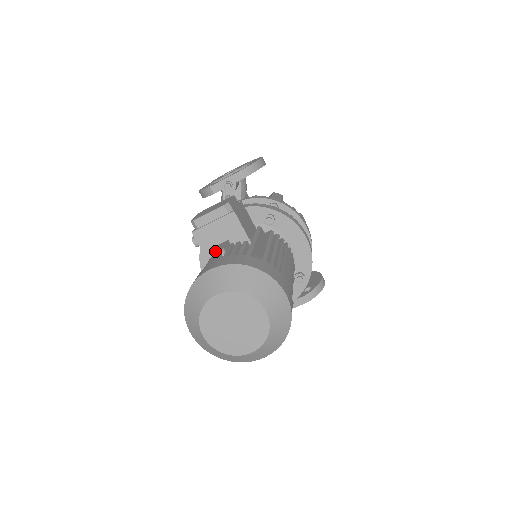
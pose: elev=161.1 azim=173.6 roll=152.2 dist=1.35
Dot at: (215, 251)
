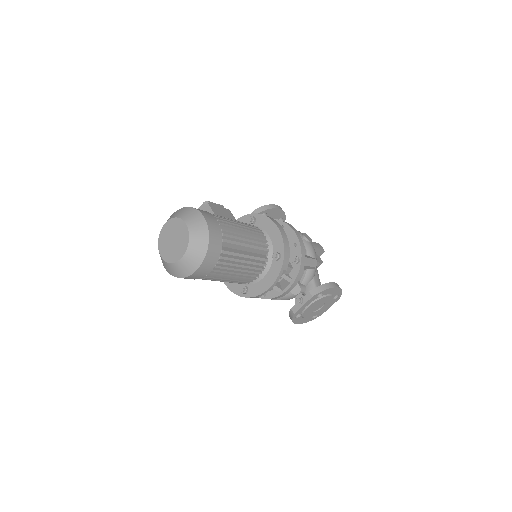
Dot at: occluded
